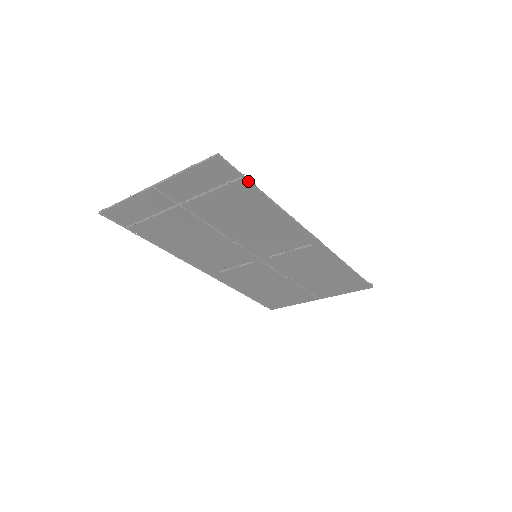
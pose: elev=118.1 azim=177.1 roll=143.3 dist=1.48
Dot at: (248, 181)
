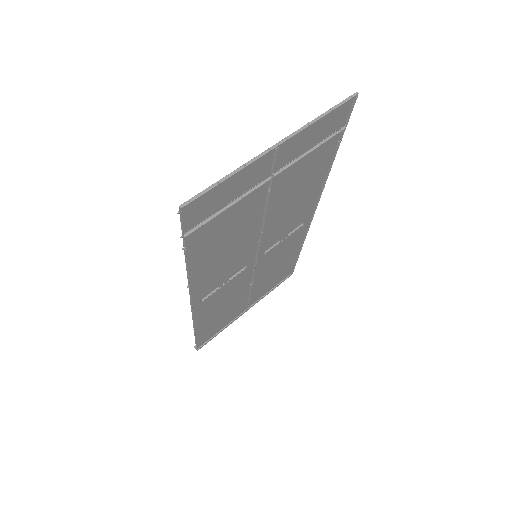
Dot at: (343, 134)
